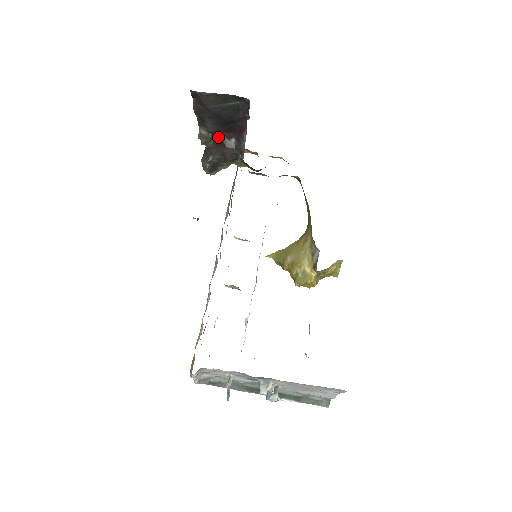
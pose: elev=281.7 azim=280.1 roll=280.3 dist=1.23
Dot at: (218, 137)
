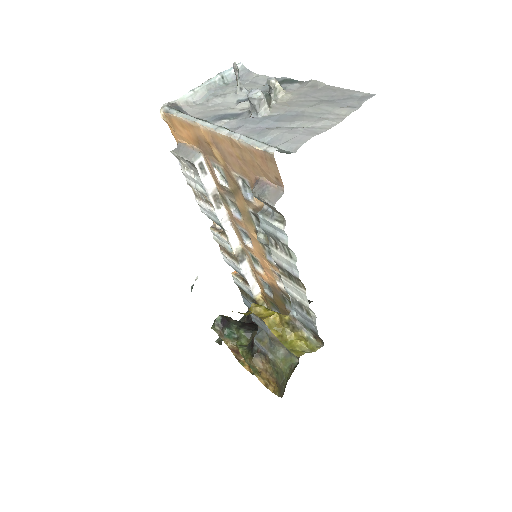
Dot at: occluded
